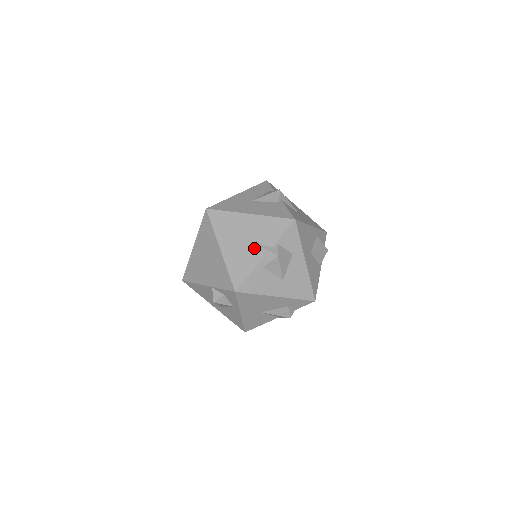
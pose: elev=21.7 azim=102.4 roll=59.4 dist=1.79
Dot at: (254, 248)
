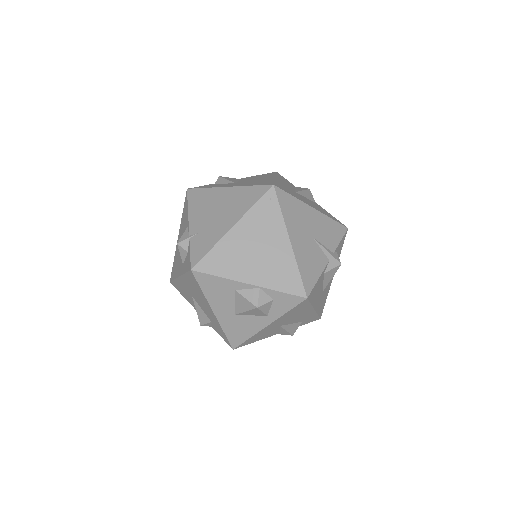
Dot at: (320, 249)
